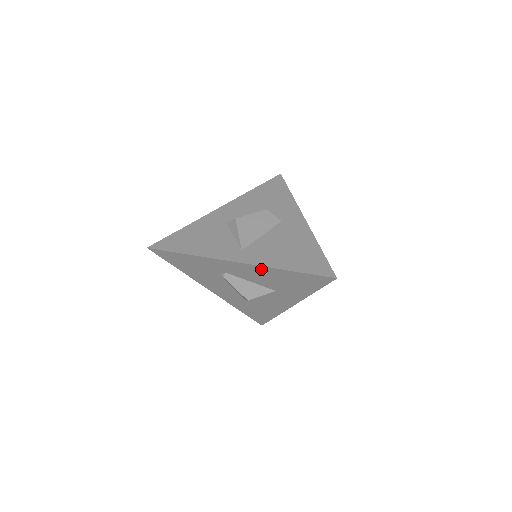
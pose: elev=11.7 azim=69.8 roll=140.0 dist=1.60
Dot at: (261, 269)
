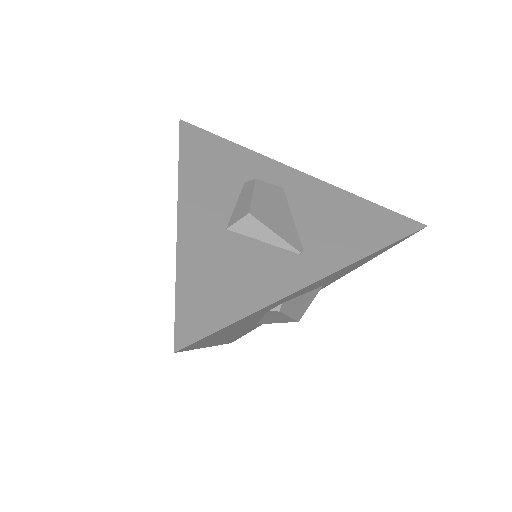
Dot at: (348, 267)
